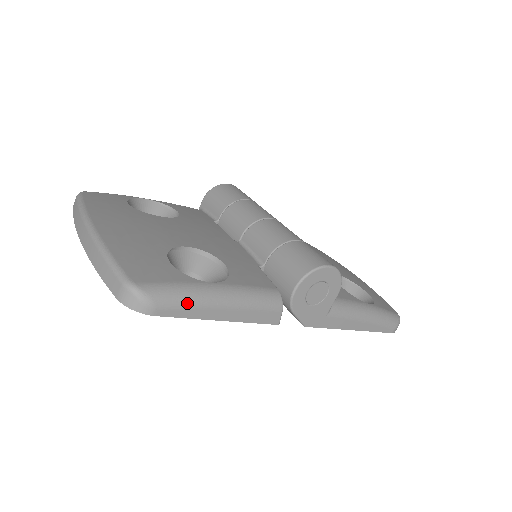
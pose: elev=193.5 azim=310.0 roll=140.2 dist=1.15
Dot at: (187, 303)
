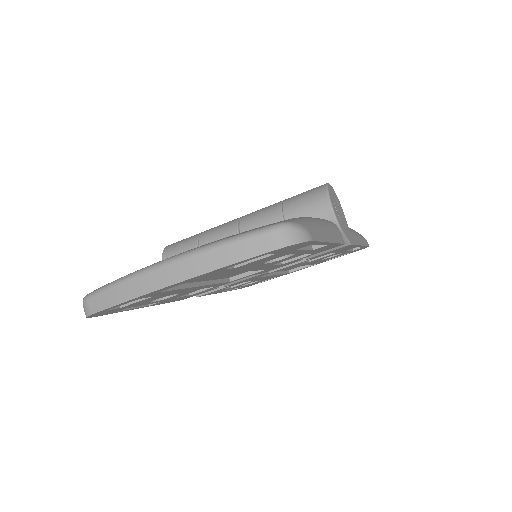
Dot at: (314, 226)
